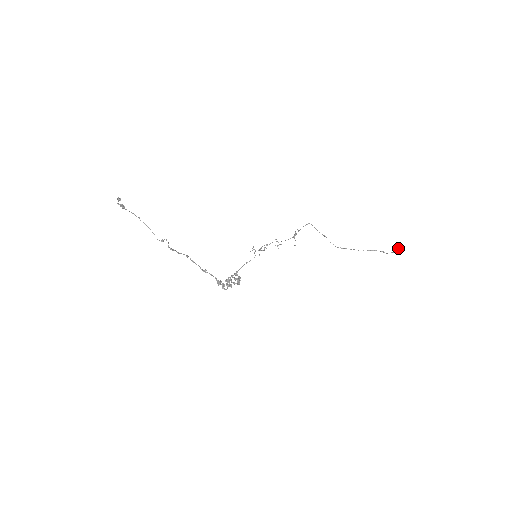
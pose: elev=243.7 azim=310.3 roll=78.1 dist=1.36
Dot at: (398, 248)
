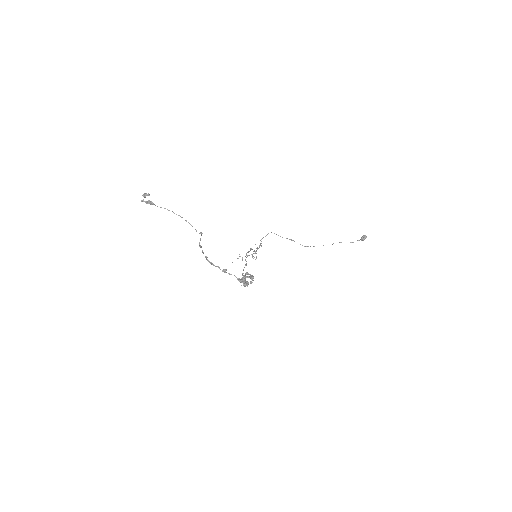
Dot at: (362, 236)
